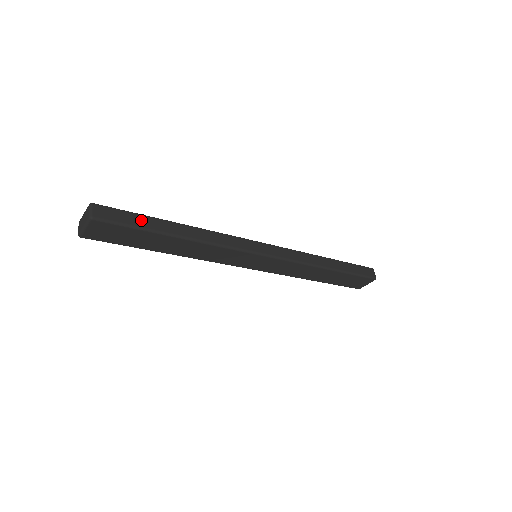
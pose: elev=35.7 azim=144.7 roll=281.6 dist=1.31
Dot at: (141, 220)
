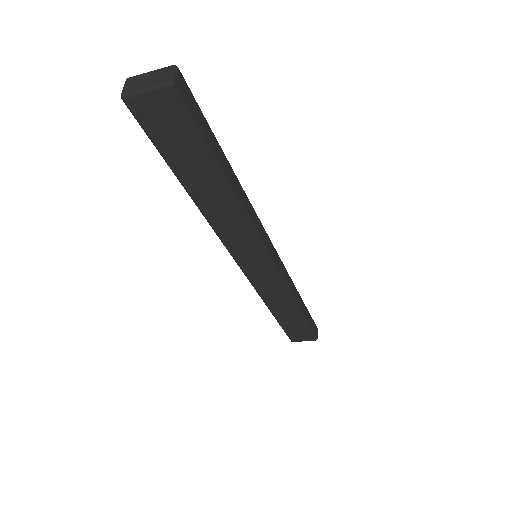
Dot at: (209, 133)
